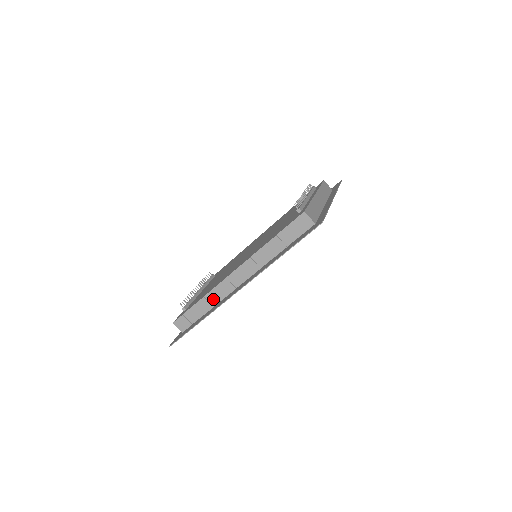
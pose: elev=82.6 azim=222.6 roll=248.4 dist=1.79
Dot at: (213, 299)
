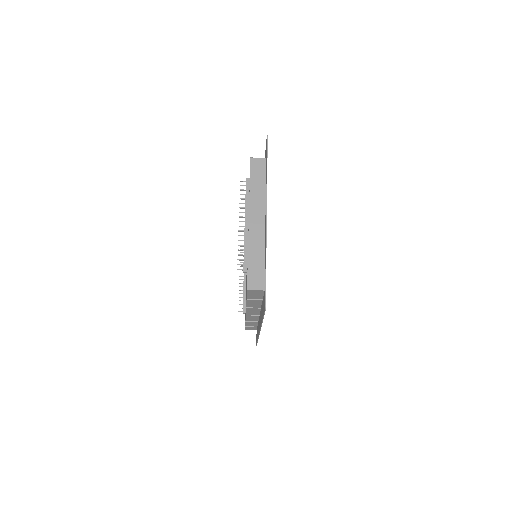
Dot at: (253, 320)
